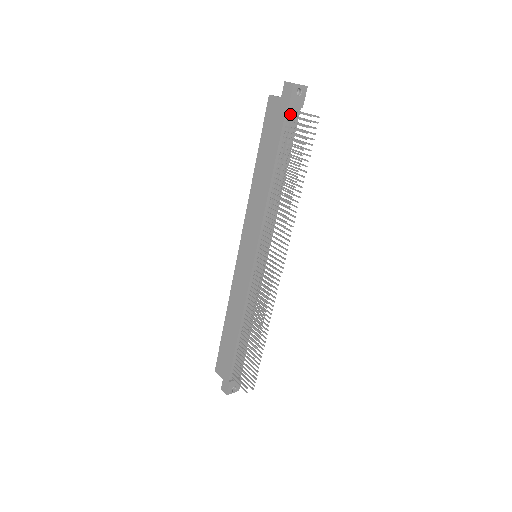
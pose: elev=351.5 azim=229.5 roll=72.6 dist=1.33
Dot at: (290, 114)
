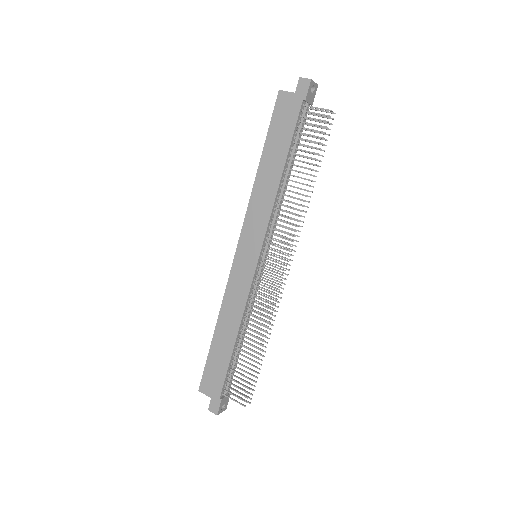
Dot at: (303, 110)
